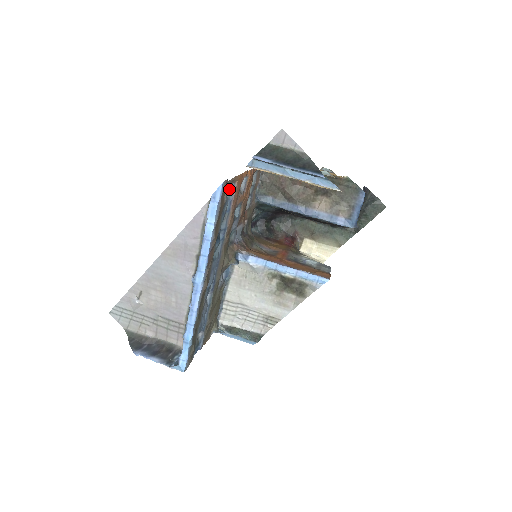
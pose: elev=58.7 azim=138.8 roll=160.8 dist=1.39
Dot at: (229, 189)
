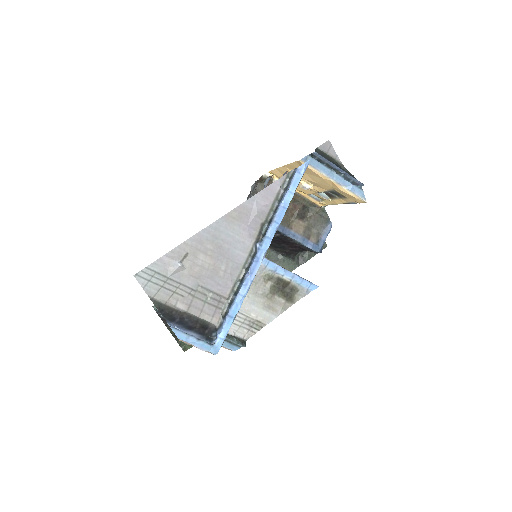
Dot at: occluded
